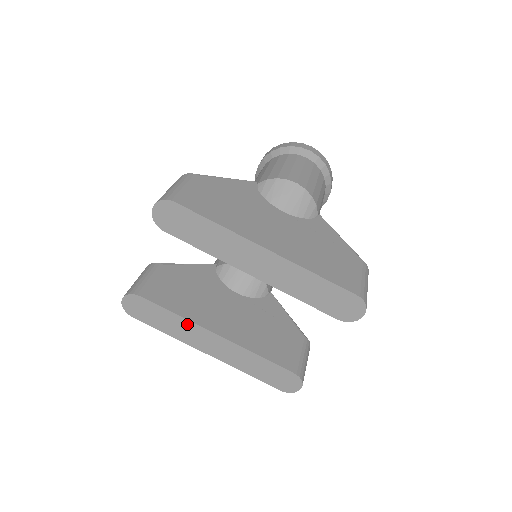
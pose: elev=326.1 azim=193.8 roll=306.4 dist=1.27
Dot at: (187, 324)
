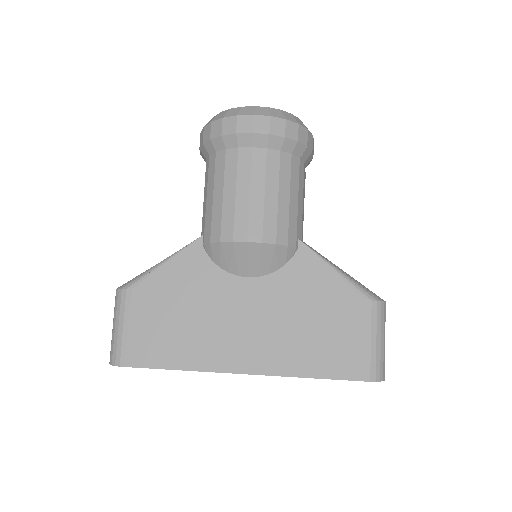
Dot at: occluded
